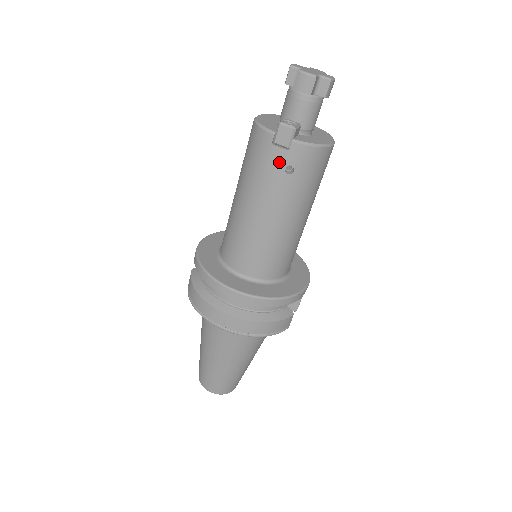
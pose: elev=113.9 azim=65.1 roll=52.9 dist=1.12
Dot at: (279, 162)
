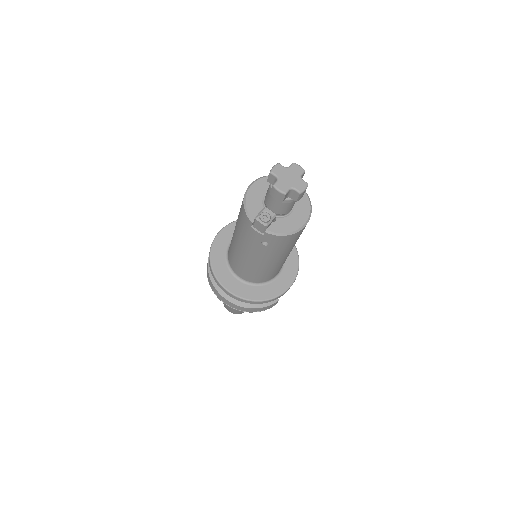
Dot at: (257, 238)
